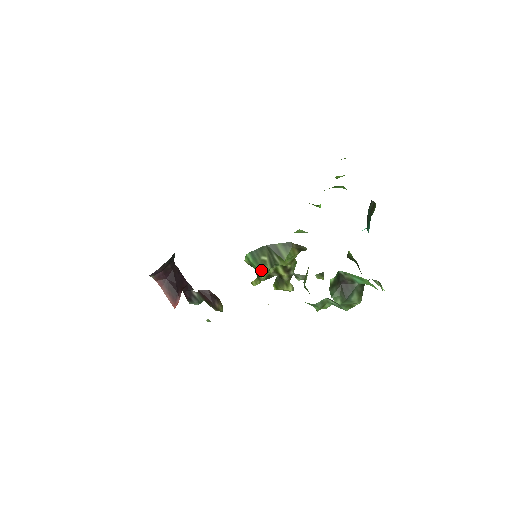
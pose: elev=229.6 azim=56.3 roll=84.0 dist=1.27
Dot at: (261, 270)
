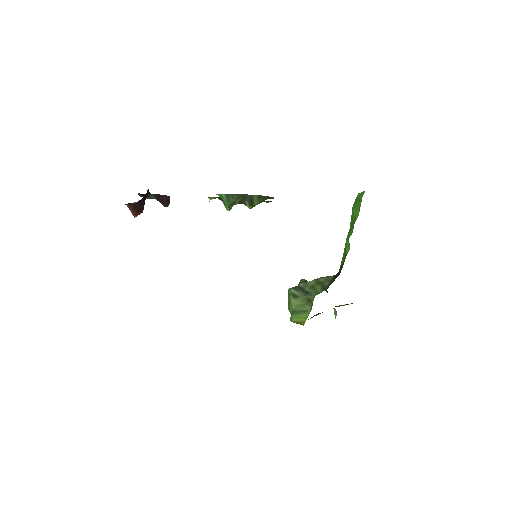
Dot at: (229, 207)
